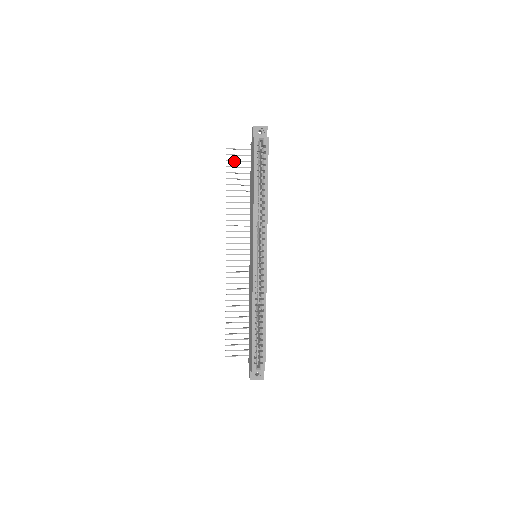
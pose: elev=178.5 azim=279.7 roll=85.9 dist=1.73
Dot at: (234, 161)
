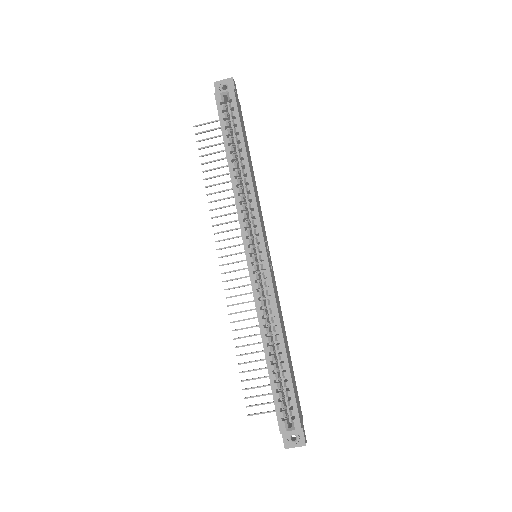
Dot at: (206, 139)
